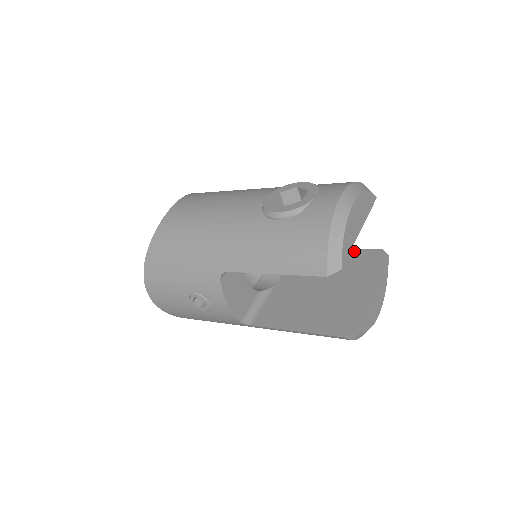
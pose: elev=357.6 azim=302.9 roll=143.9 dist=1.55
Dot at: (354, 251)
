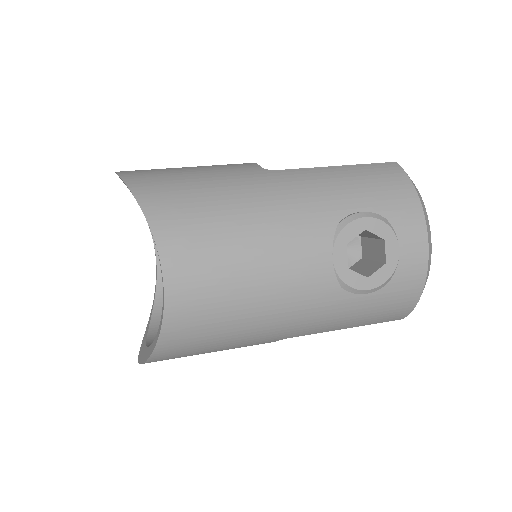
Dot at: occluded
